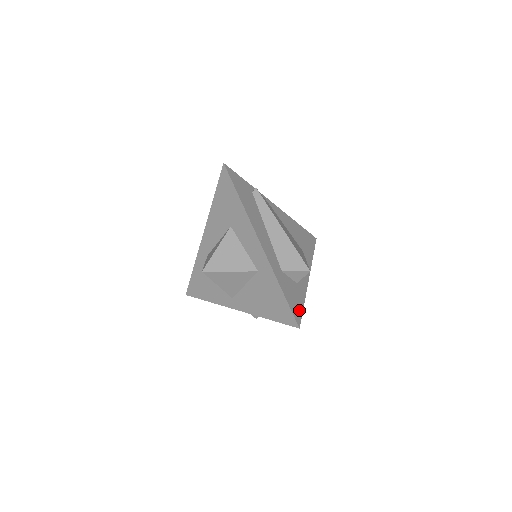
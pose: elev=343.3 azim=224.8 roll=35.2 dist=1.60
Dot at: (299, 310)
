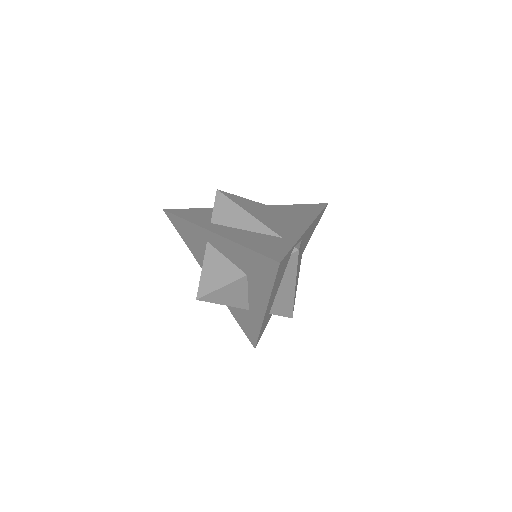
Dot at: (263, 331)
